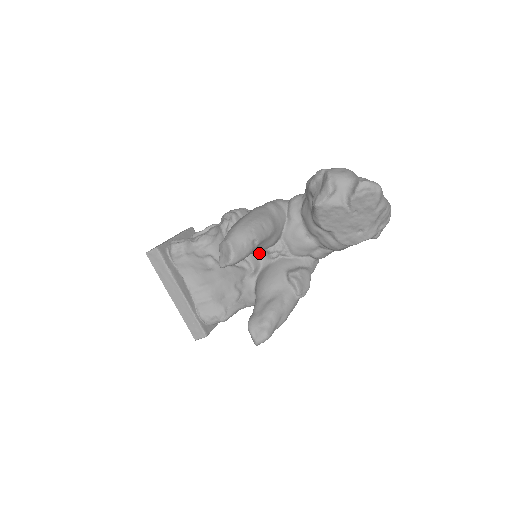
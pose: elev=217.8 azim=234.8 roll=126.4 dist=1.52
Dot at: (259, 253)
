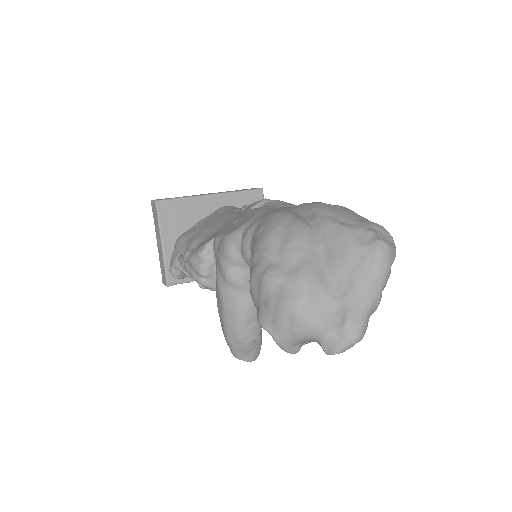
Dot at: occluded
